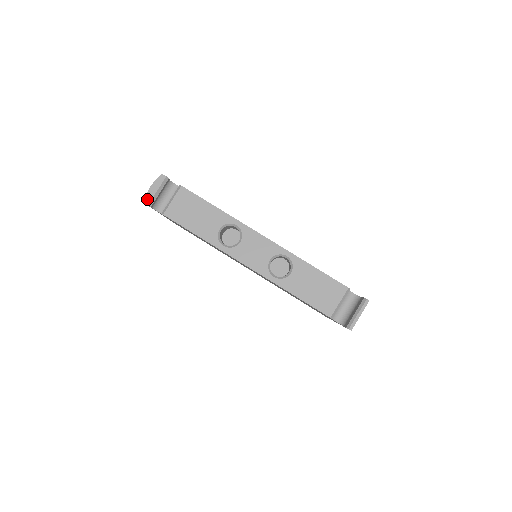
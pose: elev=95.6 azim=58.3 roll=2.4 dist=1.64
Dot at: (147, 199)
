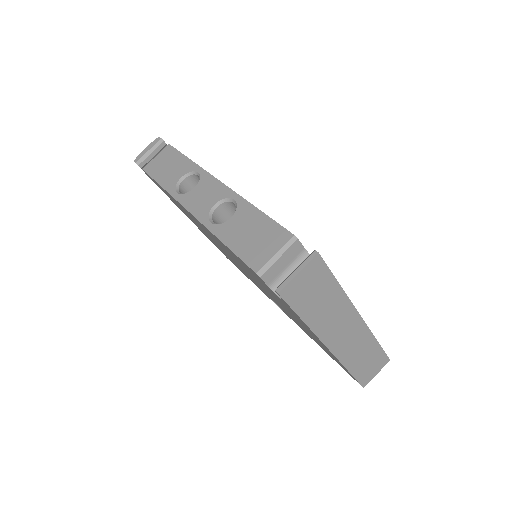
Dot at: (138, 158)
